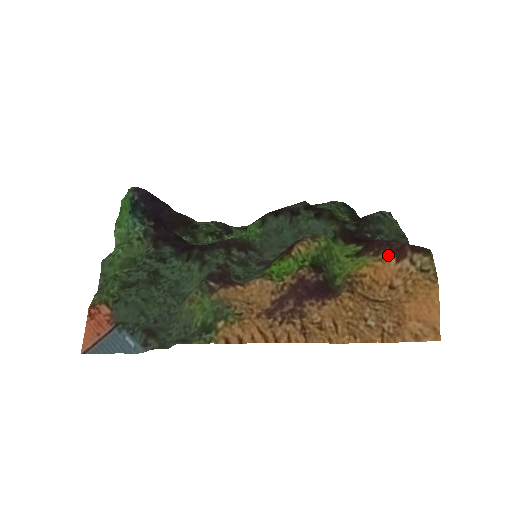
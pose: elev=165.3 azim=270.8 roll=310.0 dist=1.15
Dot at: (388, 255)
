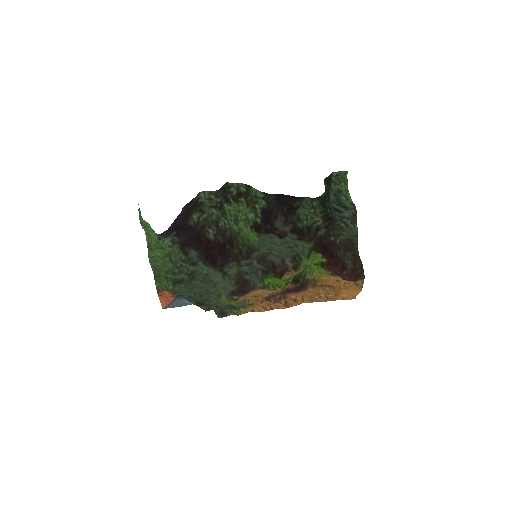
Dot at: (339, 277)
